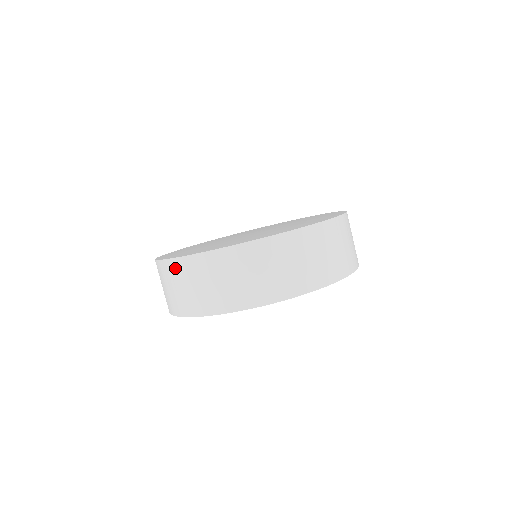
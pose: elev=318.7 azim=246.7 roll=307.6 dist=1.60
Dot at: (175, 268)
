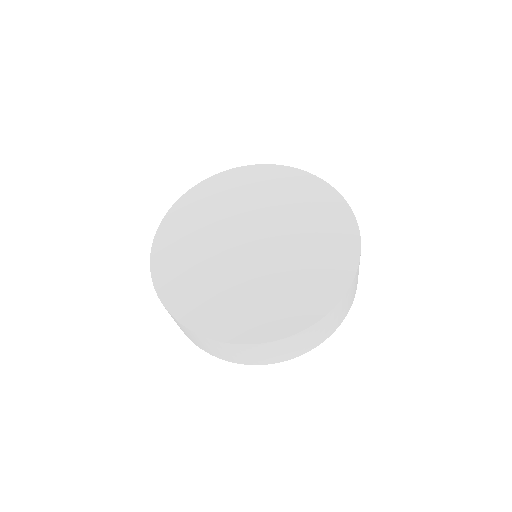
Dot at: (172, 317)
